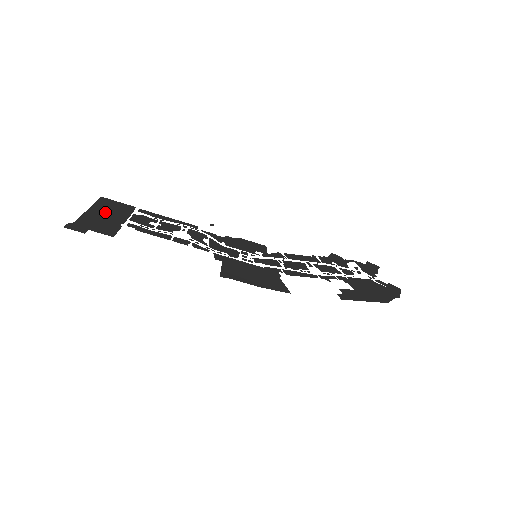
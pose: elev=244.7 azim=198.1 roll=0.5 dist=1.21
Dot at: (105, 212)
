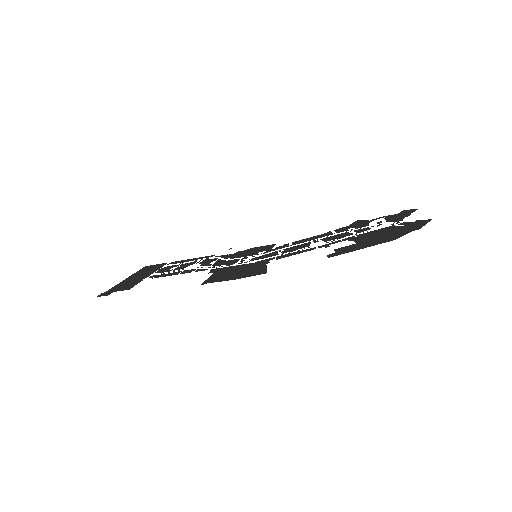
Dot at: (138, 275)
